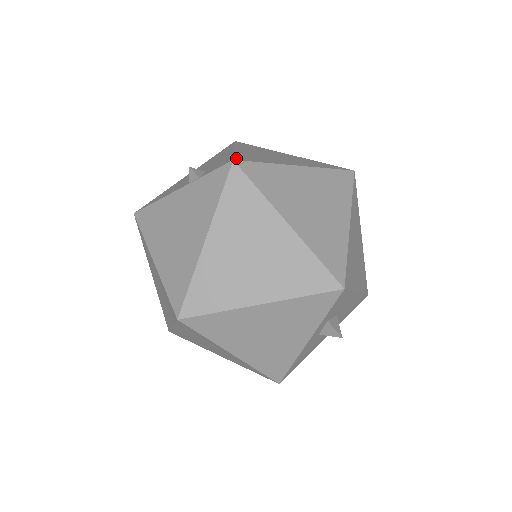
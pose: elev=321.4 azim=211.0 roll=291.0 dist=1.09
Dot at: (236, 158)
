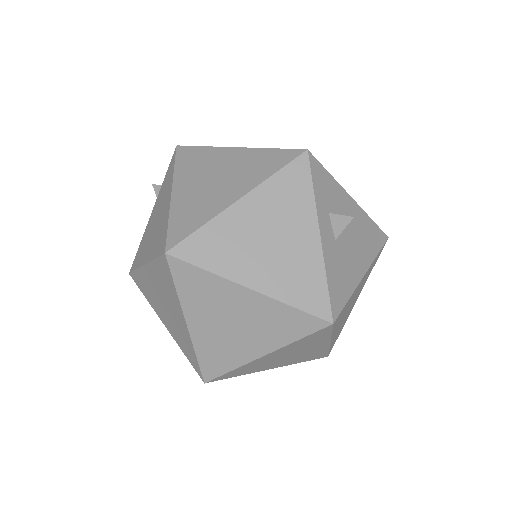
Dot at: occluded
